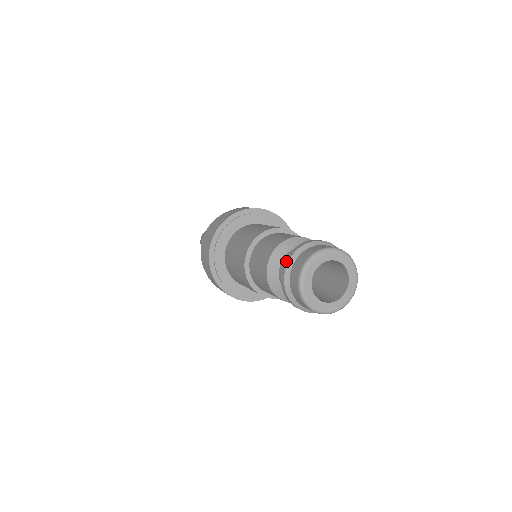
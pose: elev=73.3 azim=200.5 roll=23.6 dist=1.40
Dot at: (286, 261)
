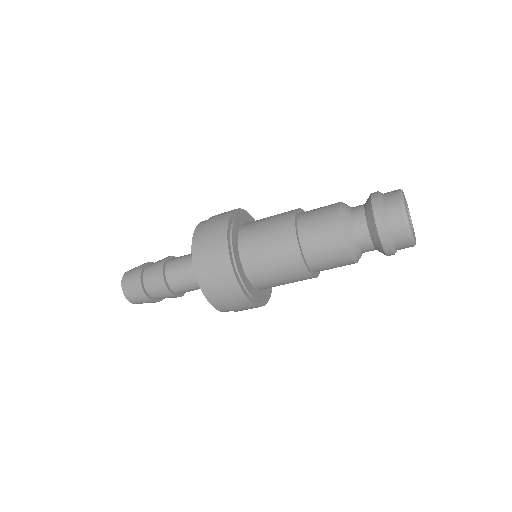
Dot at: (374, 192)
